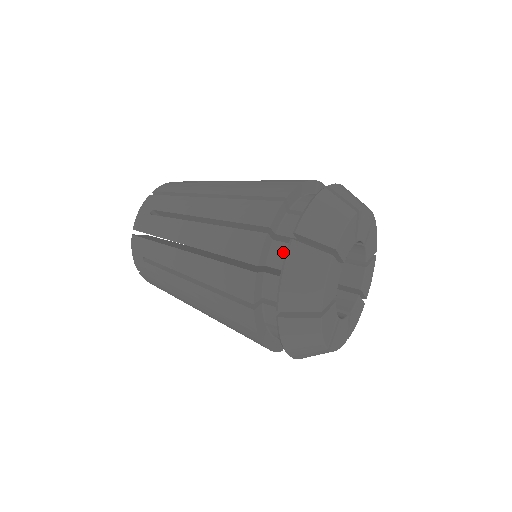
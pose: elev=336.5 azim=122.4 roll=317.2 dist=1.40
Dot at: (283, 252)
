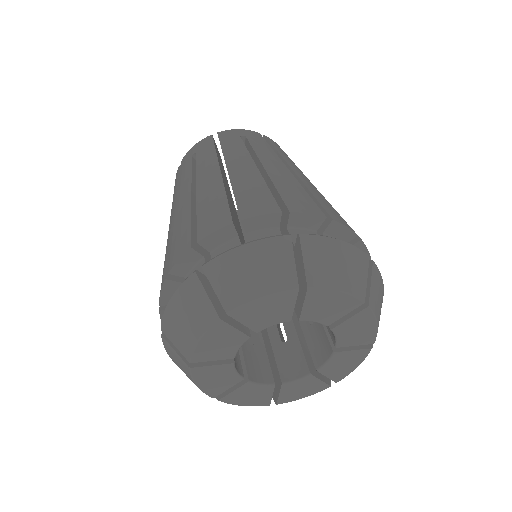
Dot at: occluded
